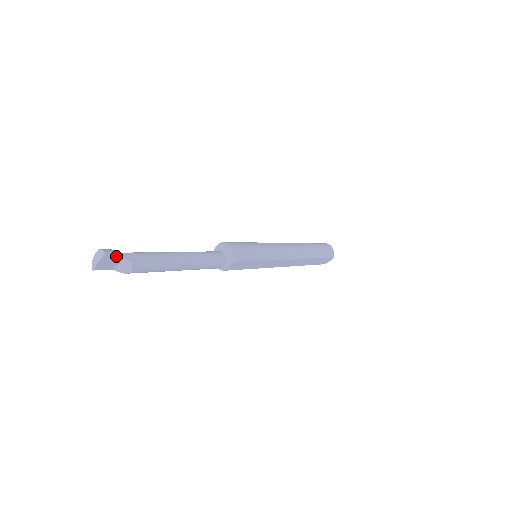
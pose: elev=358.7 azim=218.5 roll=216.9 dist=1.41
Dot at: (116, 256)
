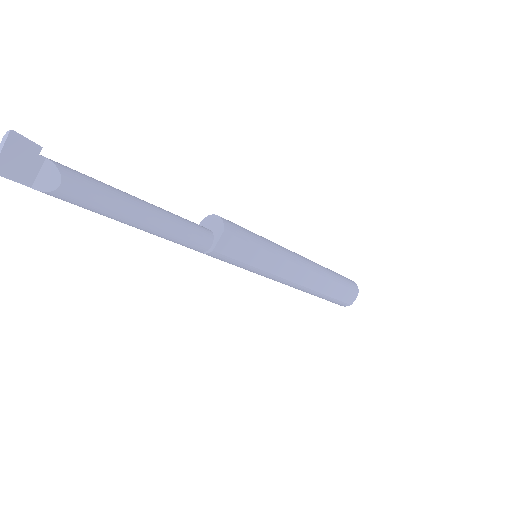
Dot at: (32, 149)
